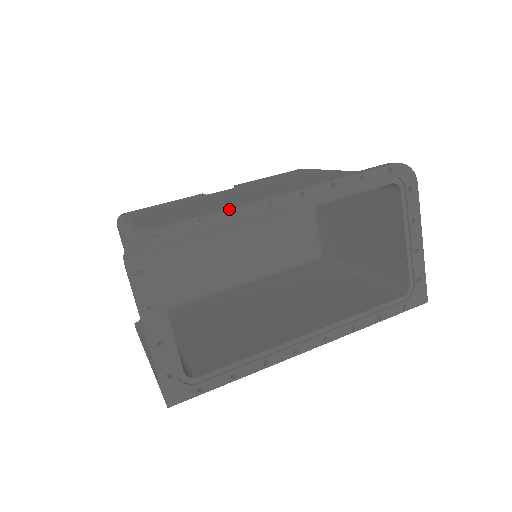
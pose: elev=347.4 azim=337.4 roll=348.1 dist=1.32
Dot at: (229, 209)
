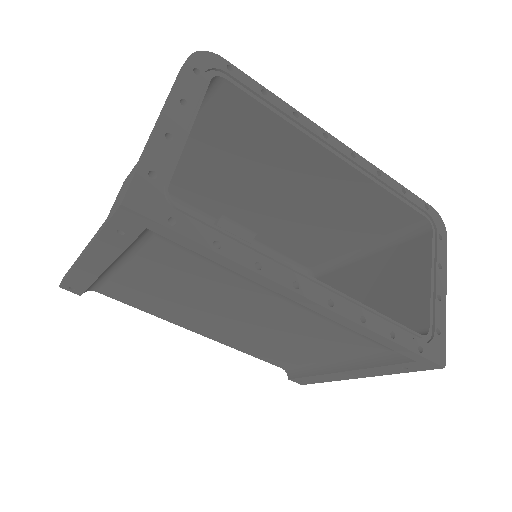
Dot at: (293, 108)
